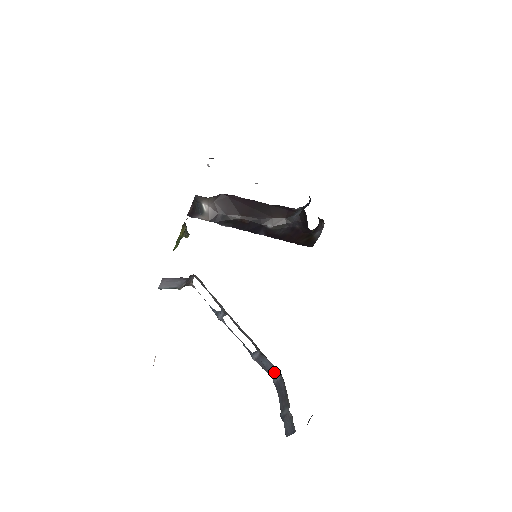
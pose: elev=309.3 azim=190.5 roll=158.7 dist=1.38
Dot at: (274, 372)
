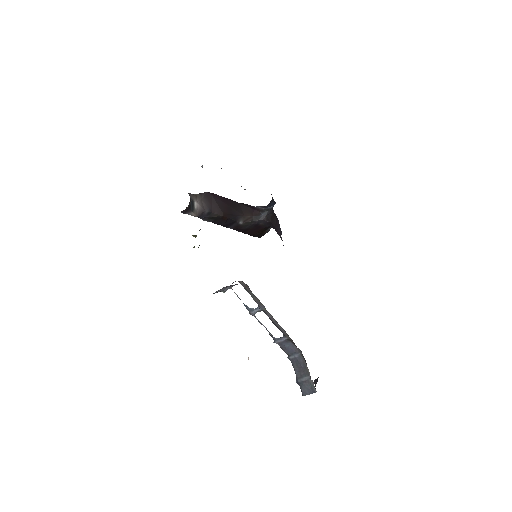
Dot at: (294, 351)
